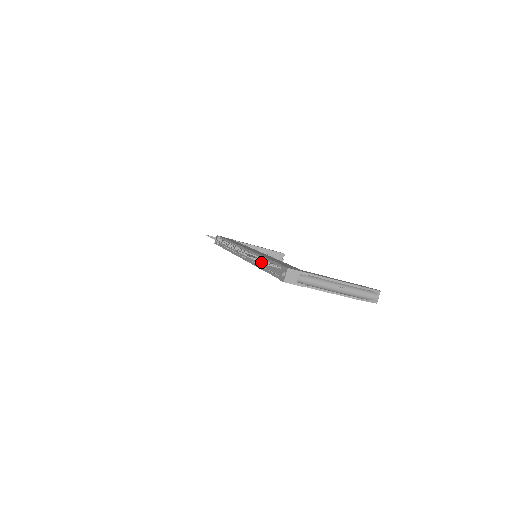
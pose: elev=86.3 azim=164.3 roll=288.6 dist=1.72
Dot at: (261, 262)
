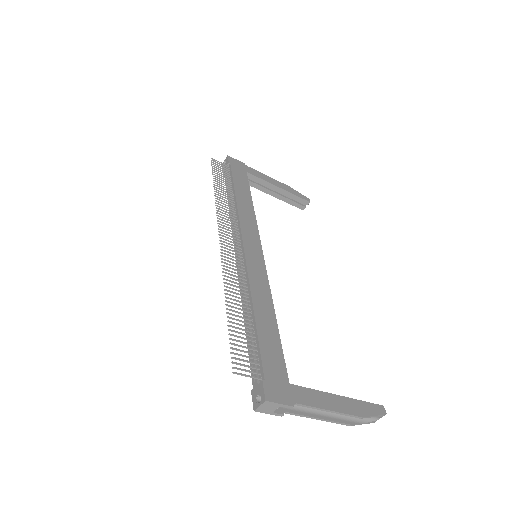
Dot at: (234, 367)
